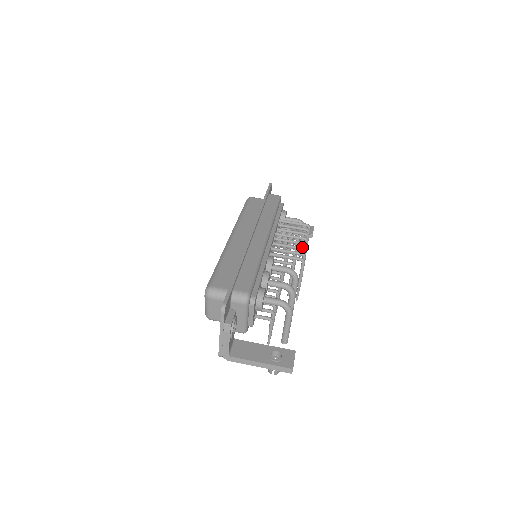
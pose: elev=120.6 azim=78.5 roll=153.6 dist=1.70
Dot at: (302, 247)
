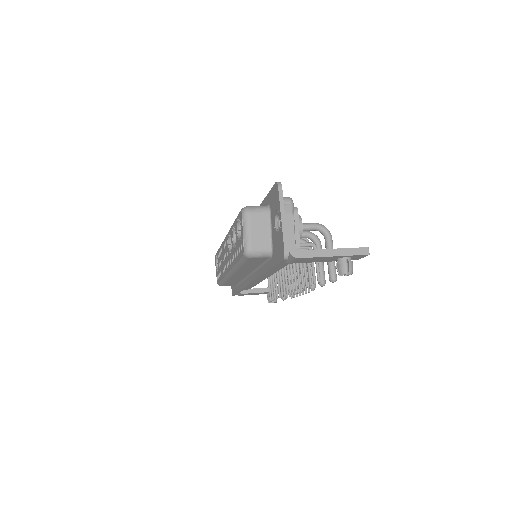
Dot at: occluded
